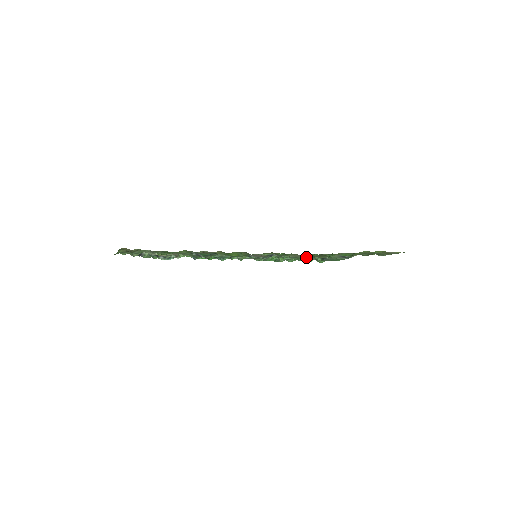
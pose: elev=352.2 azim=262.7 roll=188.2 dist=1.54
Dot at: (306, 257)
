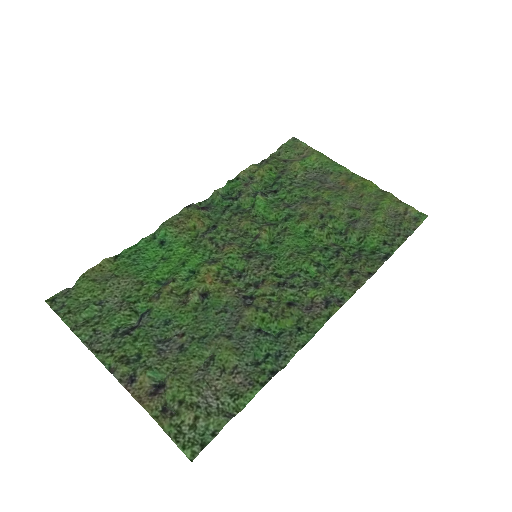
Dot at: (332, 255)
